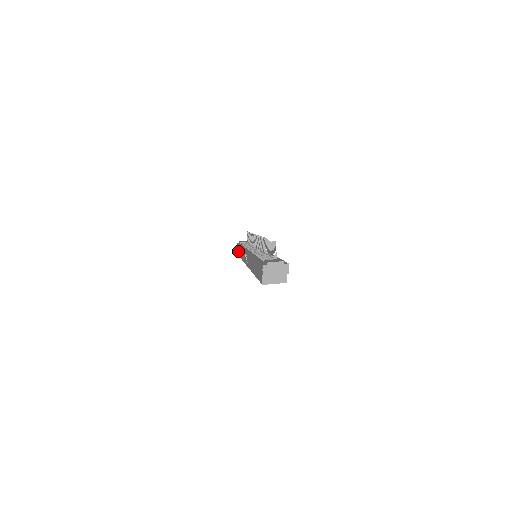
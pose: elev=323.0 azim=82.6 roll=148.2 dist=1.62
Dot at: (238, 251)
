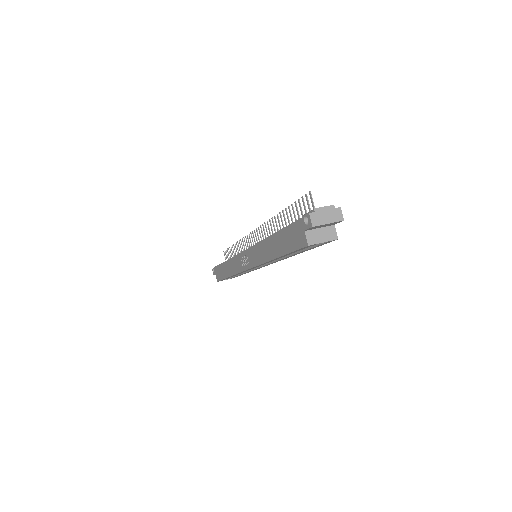
Dot at: (217, 275)
